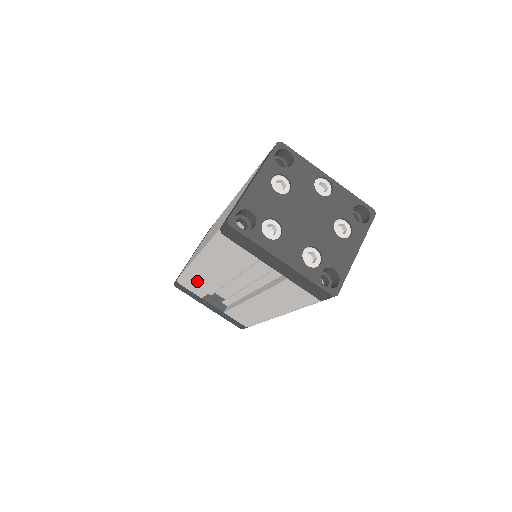
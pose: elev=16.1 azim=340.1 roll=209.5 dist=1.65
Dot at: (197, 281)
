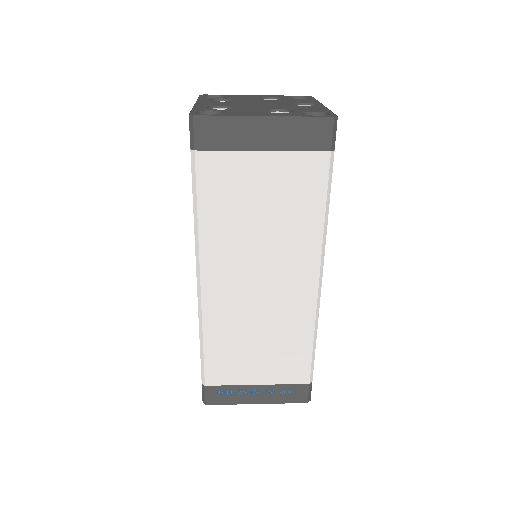
Dot at: occluded
